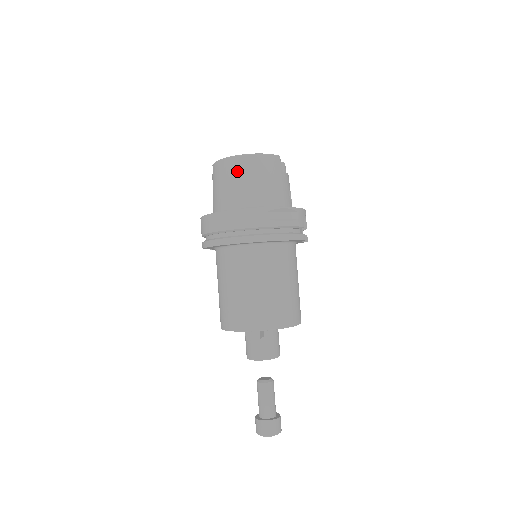
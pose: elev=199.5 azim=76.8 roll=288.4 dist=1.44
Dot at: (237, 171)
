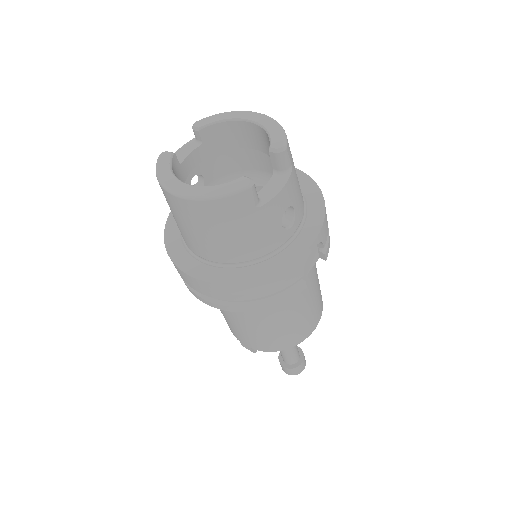
Dot at: (179, 213)
